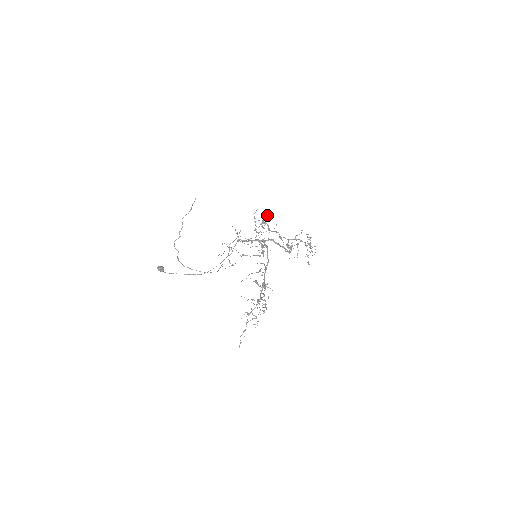
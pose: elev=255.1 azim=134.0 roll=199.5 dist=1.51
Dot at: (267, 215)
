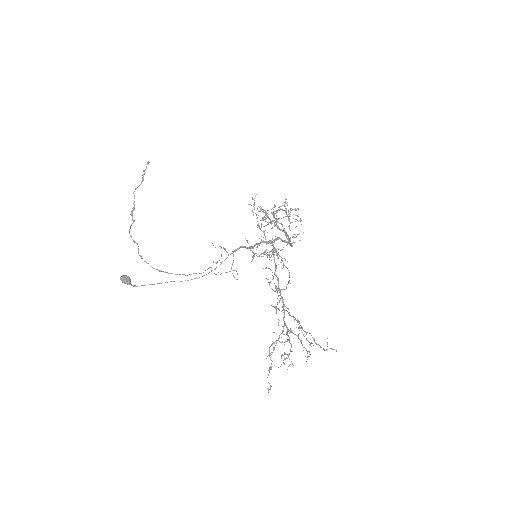
Dot at: occluded
